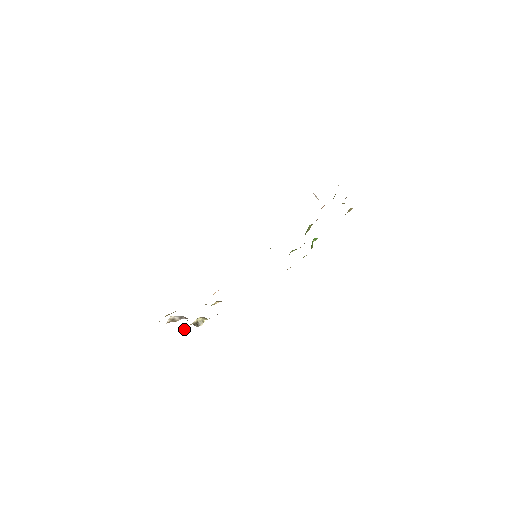
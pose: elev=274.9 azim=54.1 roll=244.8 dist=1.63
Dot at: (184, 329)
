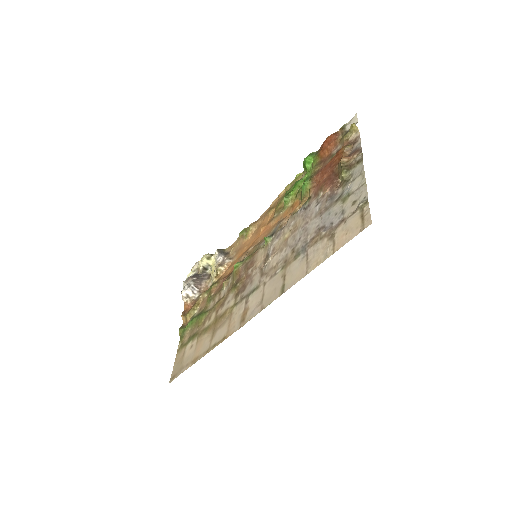
Dot at: (192, 270)
